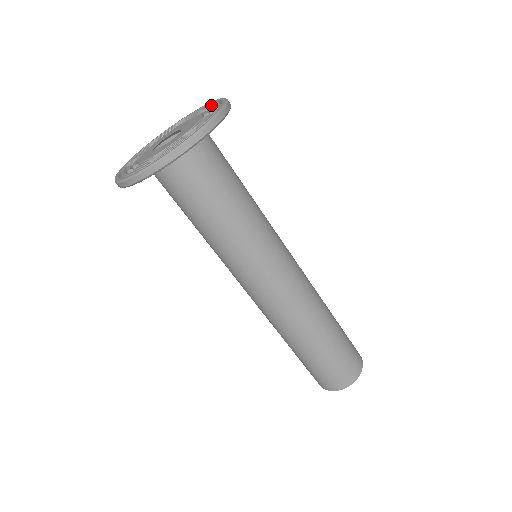
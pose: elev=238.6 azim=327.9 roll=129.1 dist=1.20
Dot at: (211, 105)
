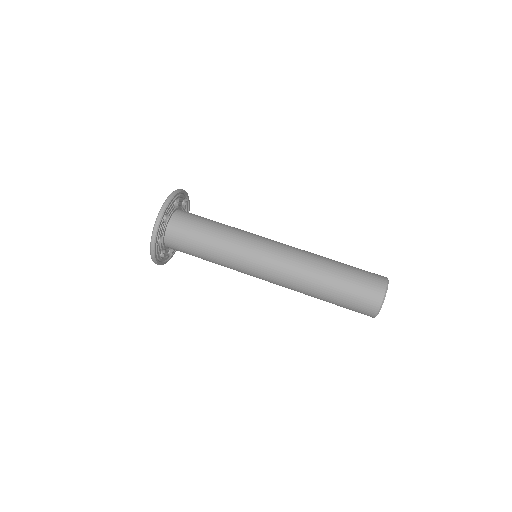
Dot at: occluded
